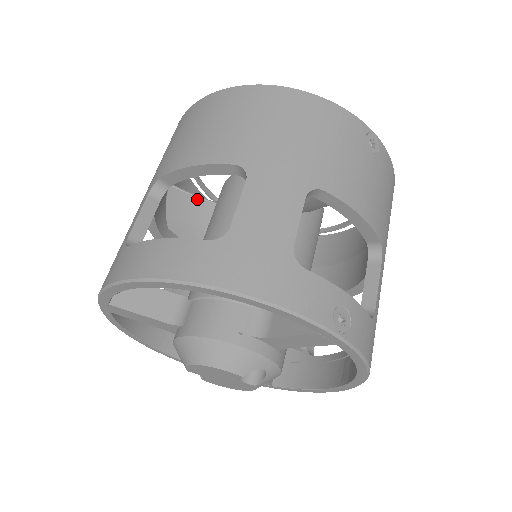
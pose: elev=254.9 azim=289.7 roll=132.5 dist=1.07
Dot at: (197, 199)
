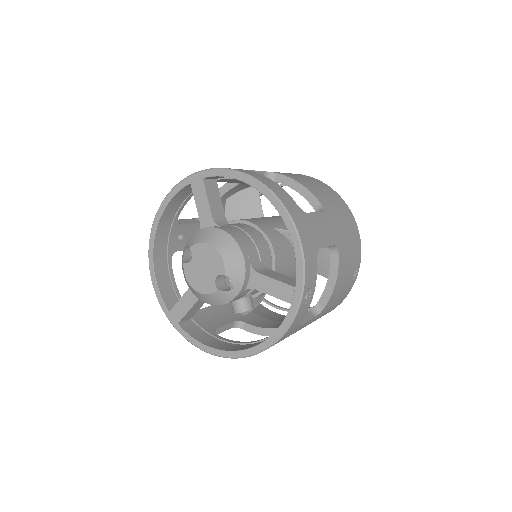
Dot at: (260, 205)
